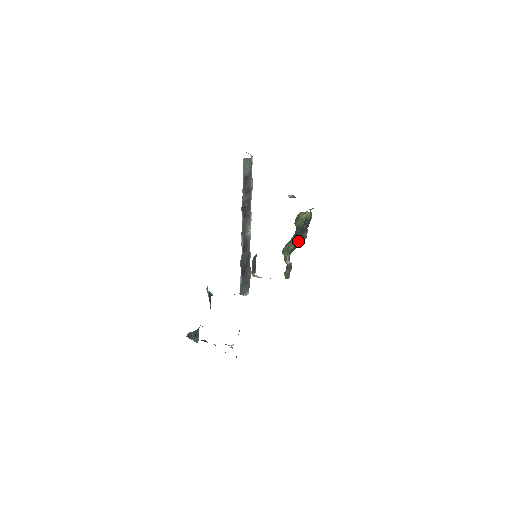
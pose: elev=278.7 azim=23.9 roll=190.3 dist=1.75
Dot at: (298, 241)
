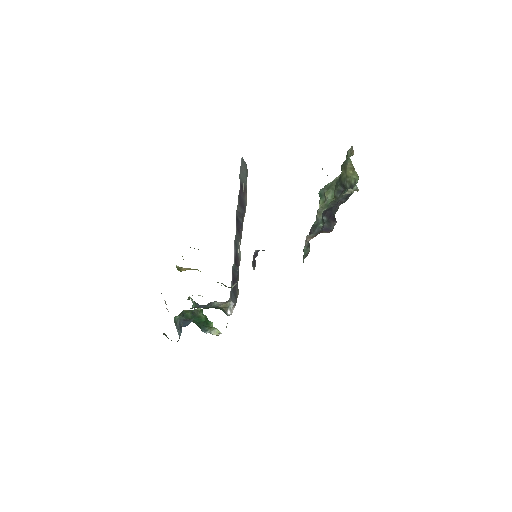
Dot at: (323, 225)
